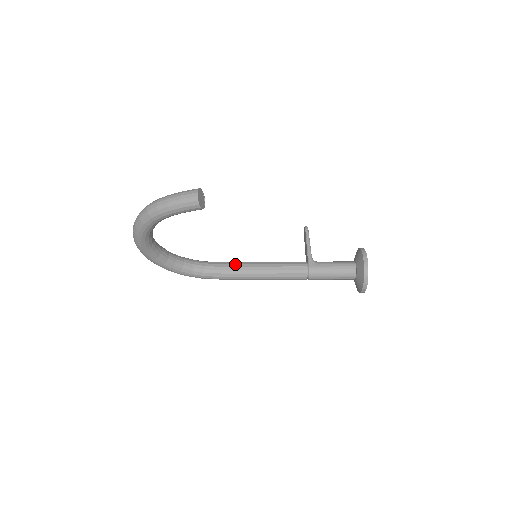
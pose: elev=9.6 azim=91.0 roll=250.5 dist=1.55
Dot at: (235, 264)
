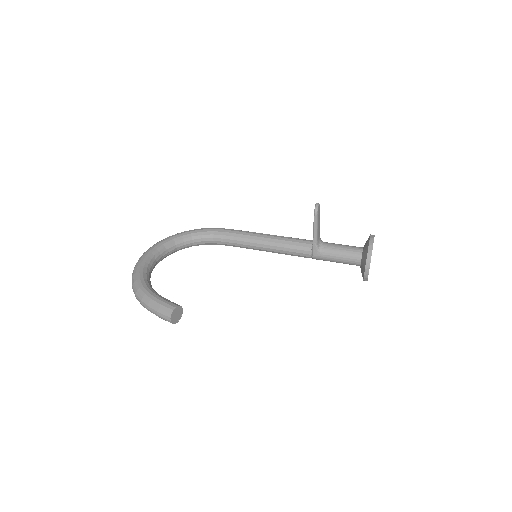
Dot at: (241, 241)
